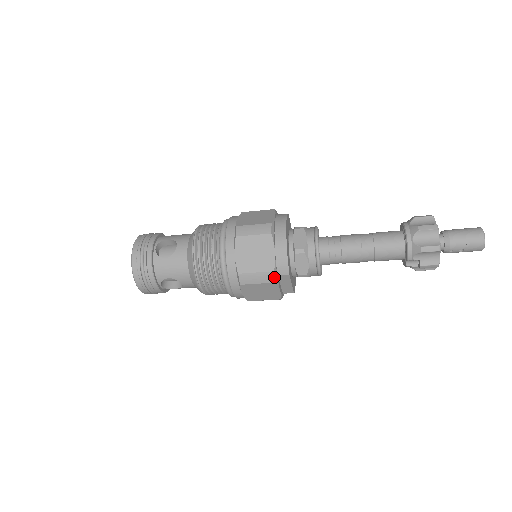
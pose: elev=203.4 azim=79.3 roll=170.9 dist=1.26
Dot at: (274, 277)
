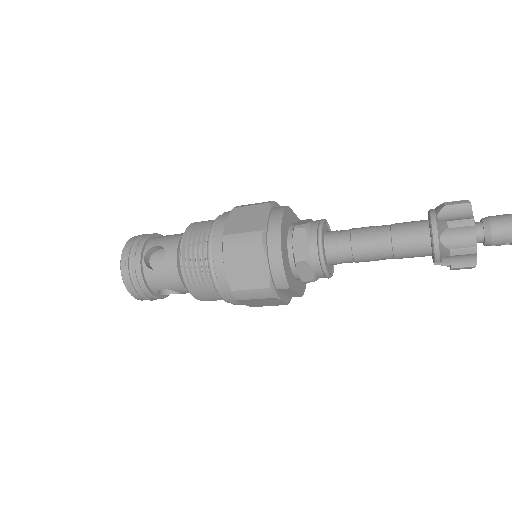
Dot at: (272, 293)
